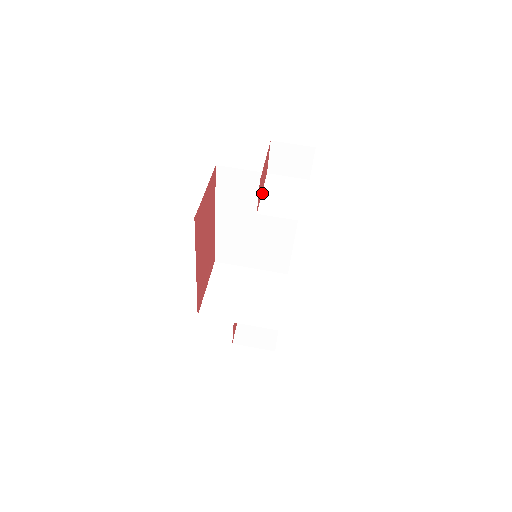
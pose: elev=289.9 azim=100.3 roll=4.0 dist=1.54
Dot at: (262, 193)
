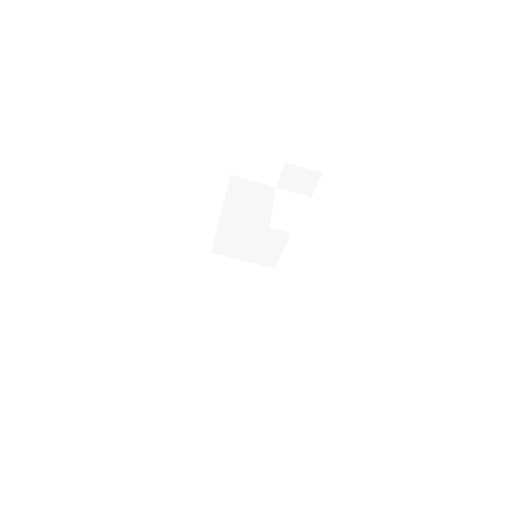
Dot at: (273, 207)
